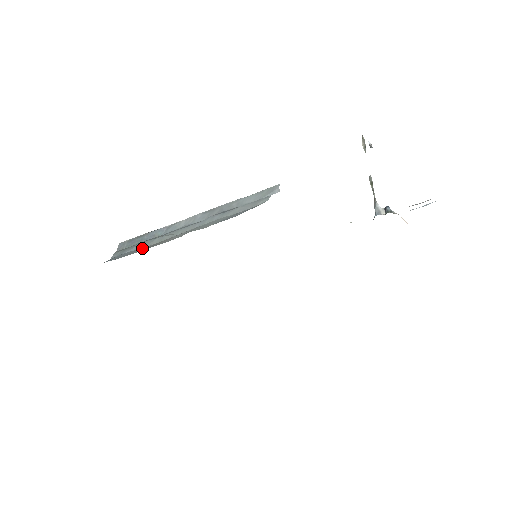
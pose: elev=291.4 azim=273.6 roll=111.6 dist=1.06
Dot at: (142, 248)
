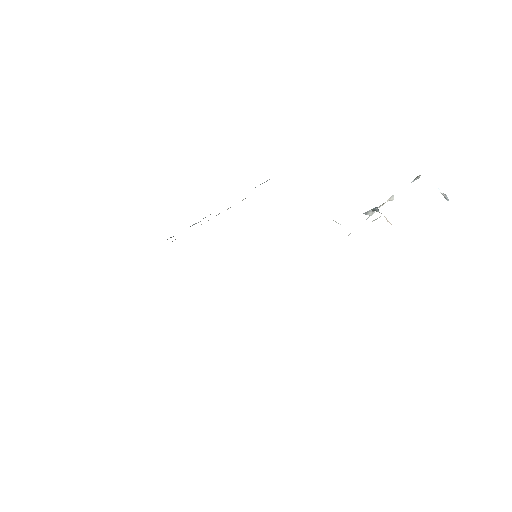
Dot at: occluded
